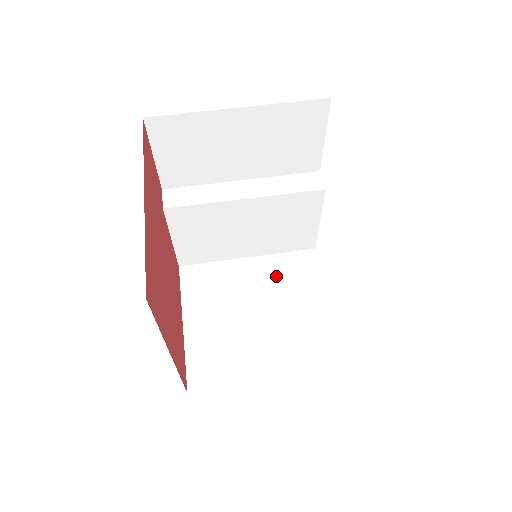
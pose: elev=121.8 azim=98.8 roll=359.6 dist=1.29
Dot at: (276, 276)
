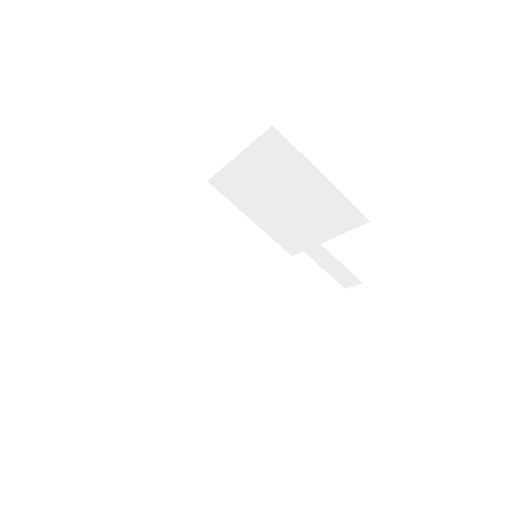
Dot at: (322, 202)
